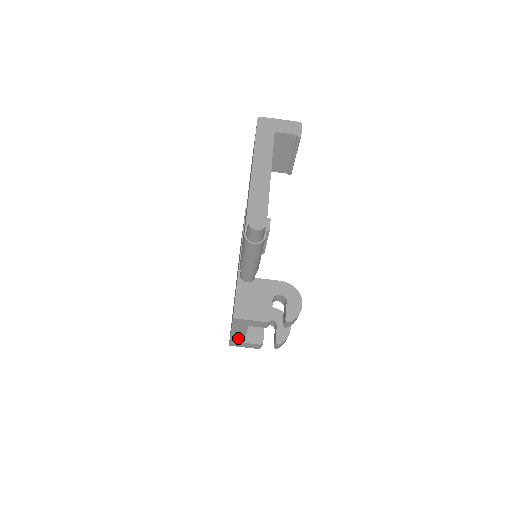
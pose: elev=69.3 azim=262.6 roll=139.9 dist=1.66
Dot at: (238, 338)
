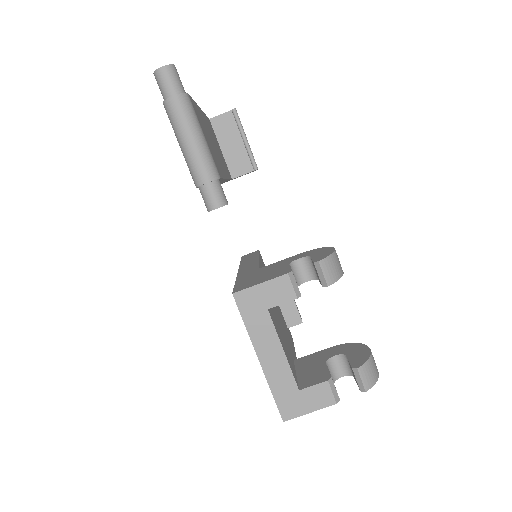
Dot at: (280, 376)
